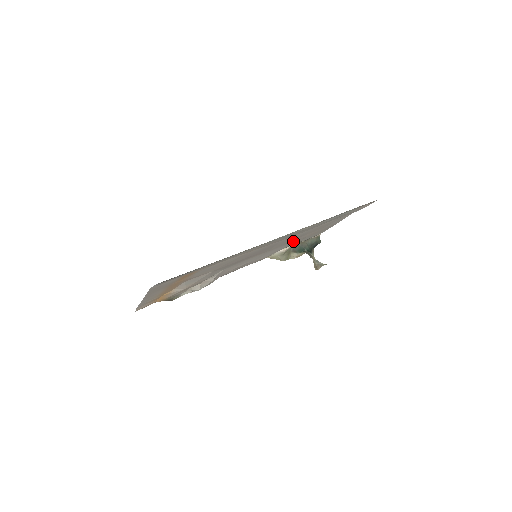
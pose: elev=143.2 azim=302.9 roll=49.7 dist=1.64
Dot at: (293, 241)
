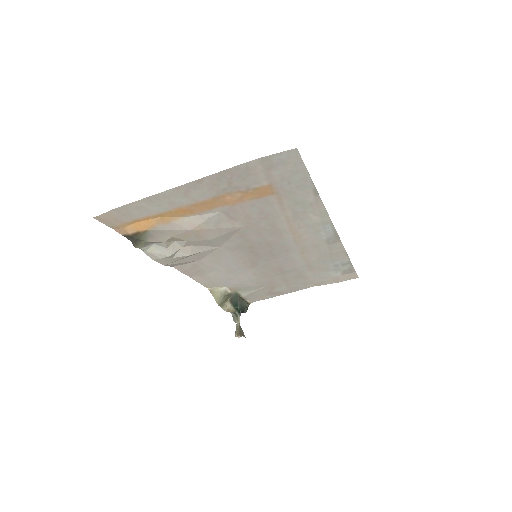
Dot at: (264, 277)
